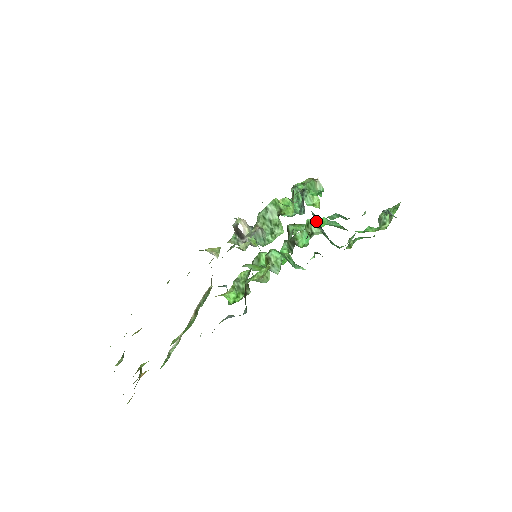
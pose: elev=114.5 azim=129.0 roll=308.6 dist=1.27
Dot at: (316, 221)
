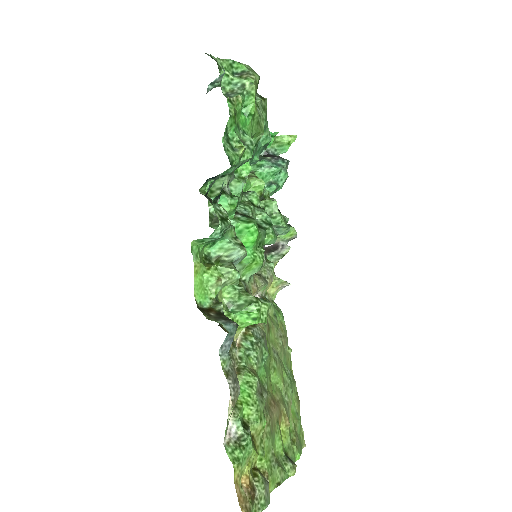
Dot at: (209, 180)
